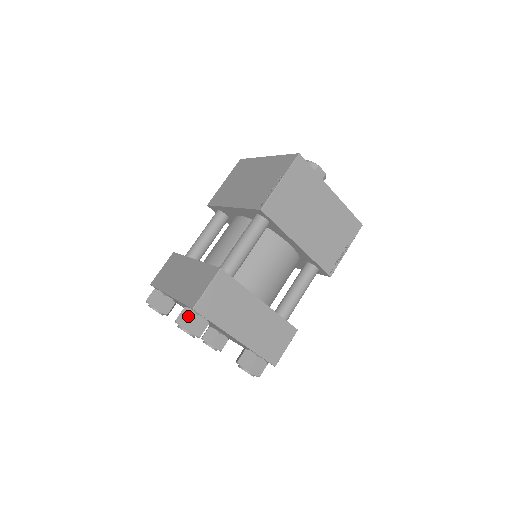
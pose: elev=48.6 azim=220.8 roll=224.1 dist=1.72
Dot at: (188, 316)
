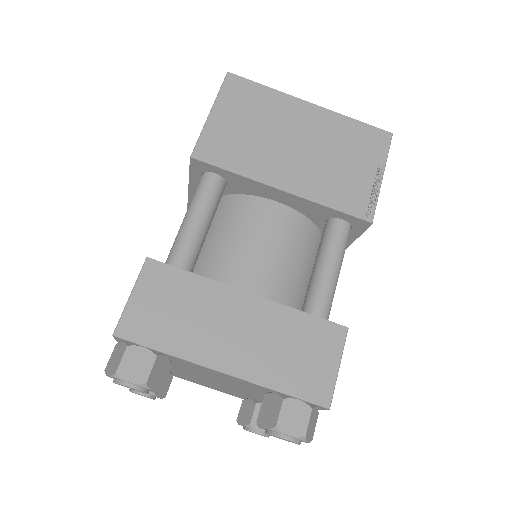
Dot at: (117, 354)
